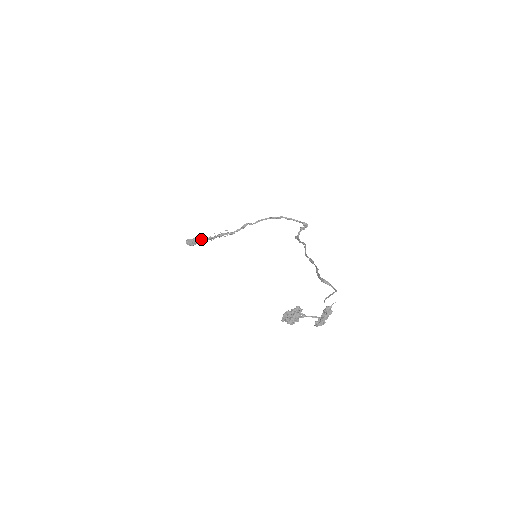
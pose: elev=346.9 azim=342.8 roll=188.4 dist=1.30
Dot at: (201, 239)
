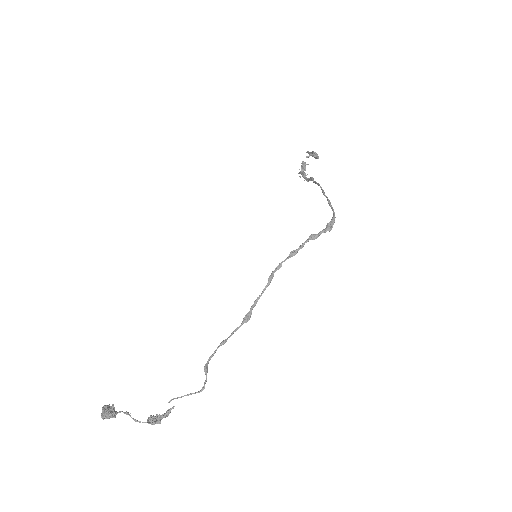
Dot at: (302, 164)
